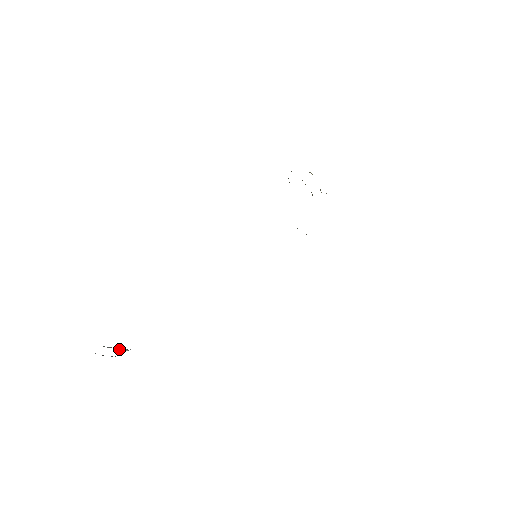
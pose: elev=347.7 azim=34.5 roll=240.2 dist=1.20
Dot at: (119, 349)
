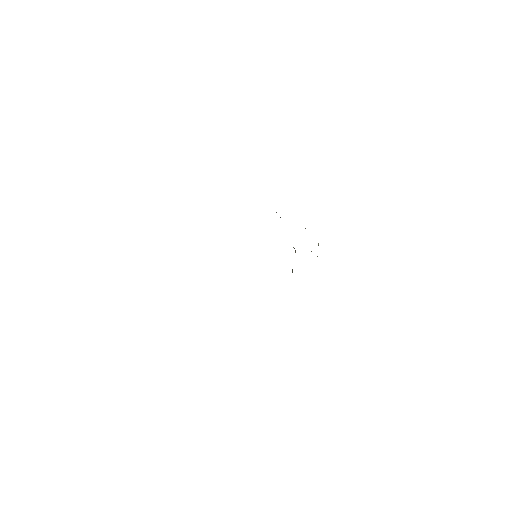
Dot at: occluded
